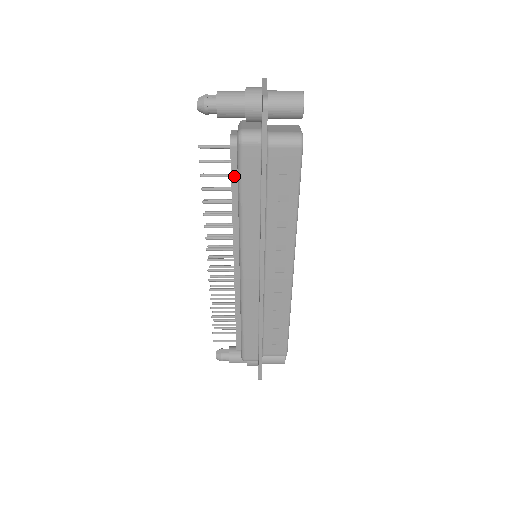
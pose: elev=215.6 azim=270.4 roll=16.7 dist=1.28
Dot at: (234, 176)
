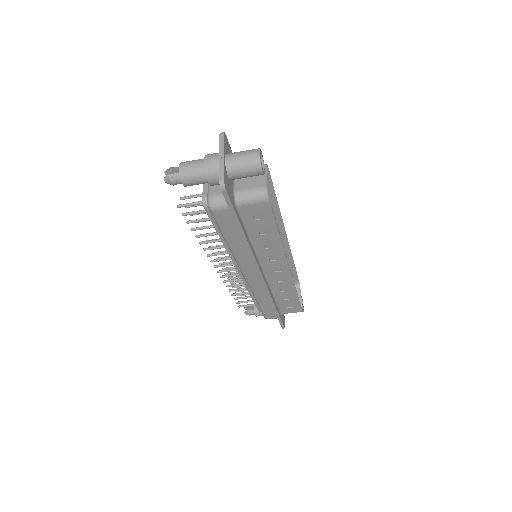
Dot at: (215, 224)
